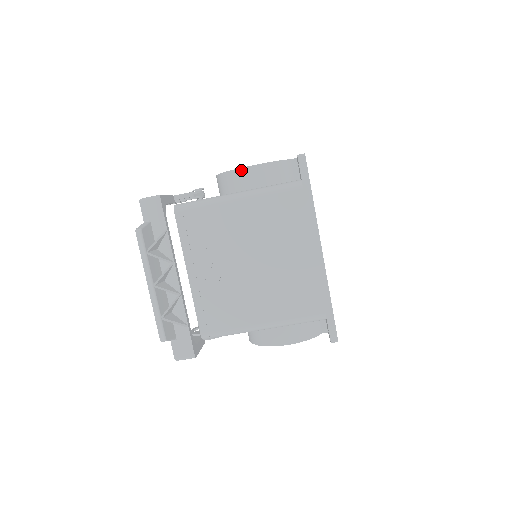
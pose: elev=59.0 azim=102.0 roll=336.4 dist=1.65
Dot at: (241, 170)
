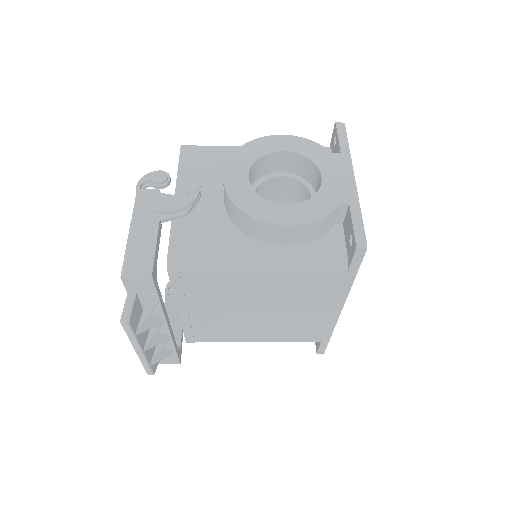
Dot at: (269, 225)
